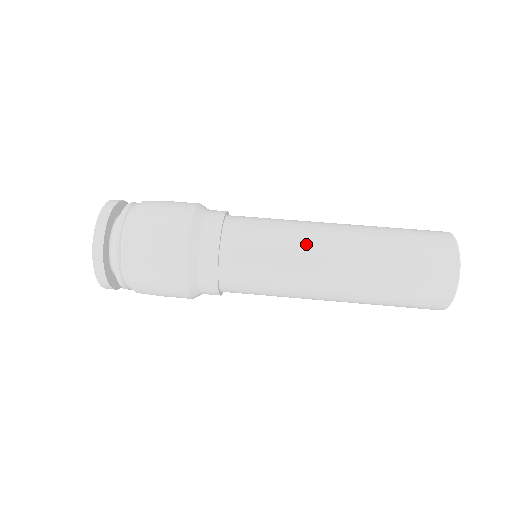
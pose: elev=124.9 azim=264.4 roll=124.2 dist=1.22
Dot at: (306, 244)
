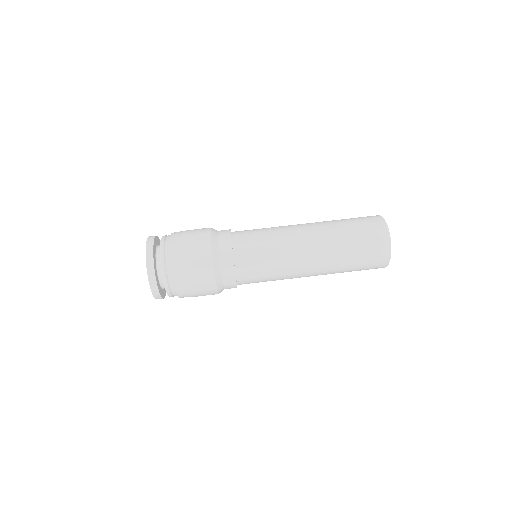
Dot at: (287, 228)
